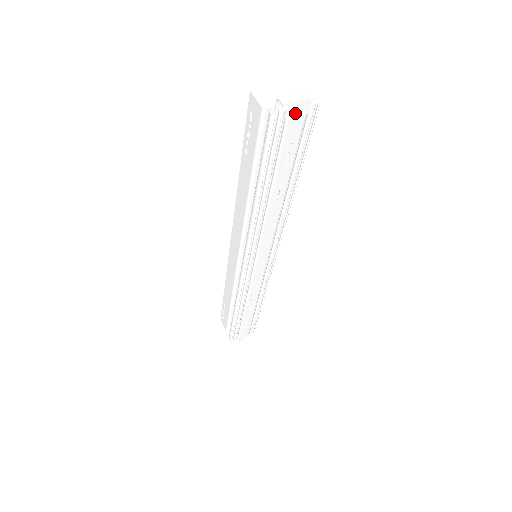
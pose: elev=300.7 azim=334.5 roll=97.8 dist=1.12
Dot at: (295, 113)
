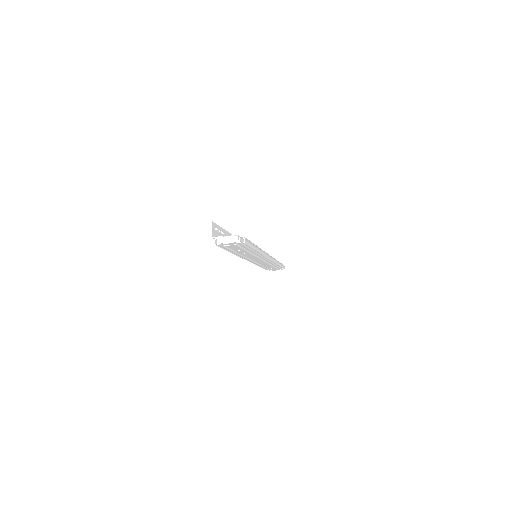
Dot at: (228, 244)
